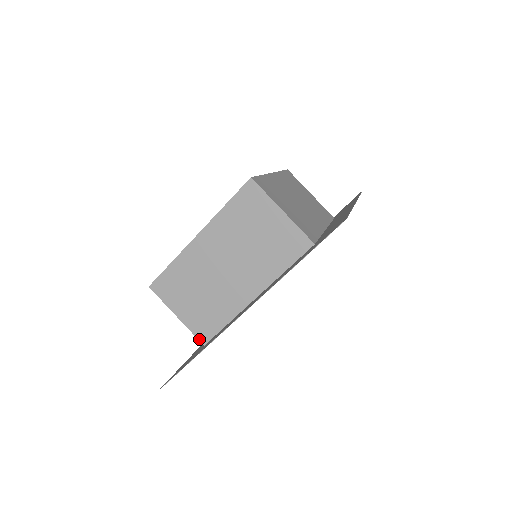
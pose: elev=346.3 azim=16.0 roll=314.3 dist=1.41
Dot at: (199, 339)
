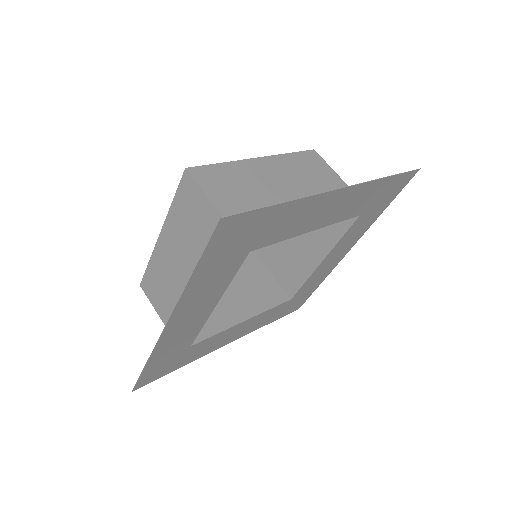
Dot at: occluded
